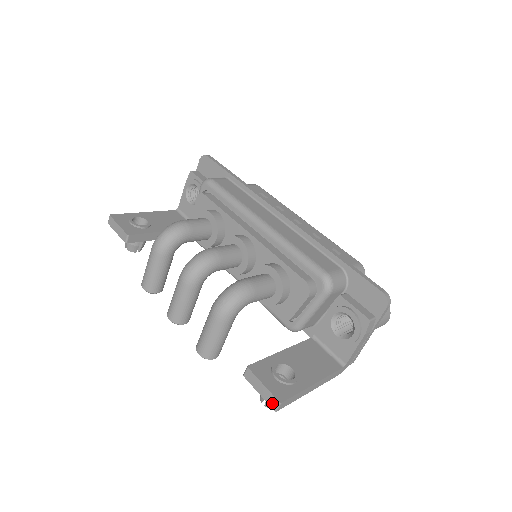
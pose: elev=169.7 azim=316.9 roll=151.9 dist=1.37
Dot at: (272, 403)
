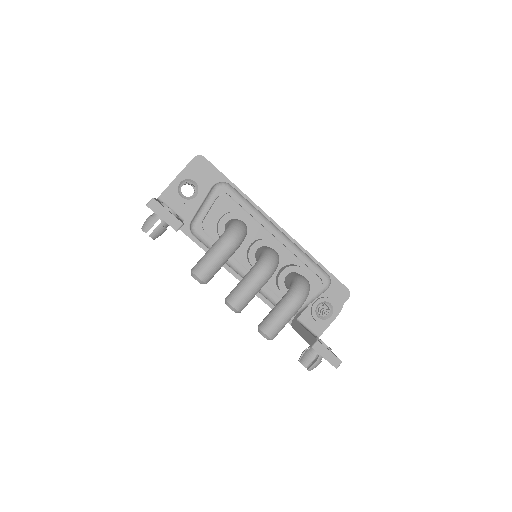
Dot at: (336, 363)
